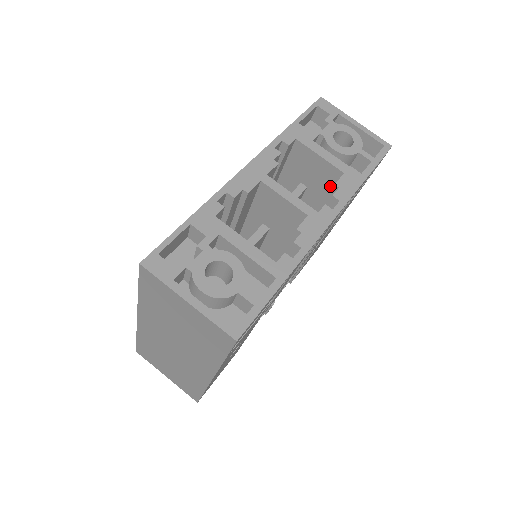
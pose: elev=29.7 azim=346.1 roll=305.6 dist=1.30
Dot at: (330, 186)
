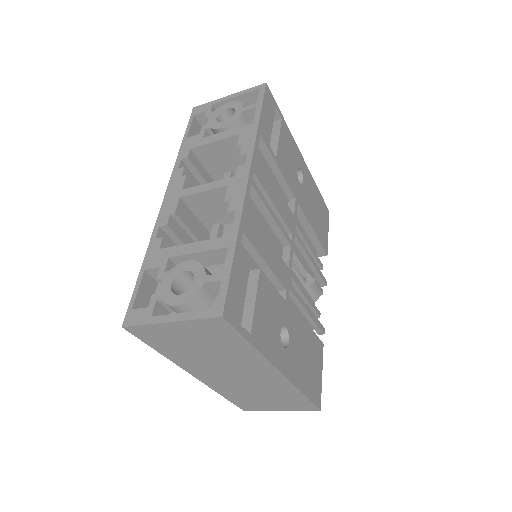
Dot at: occluded
